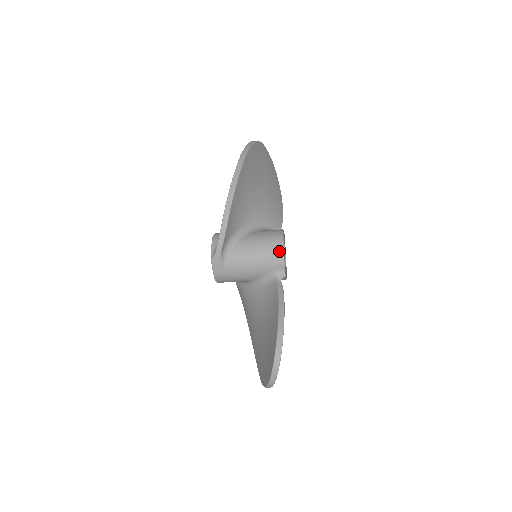
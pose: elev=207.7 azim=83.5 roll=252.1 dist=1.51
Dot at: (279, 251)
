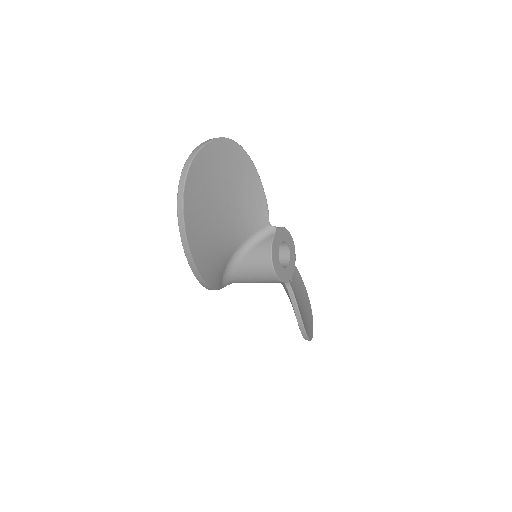
Dot at: (276, 281)
